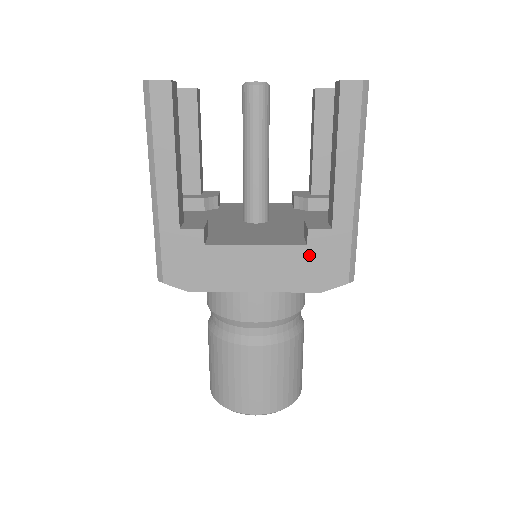
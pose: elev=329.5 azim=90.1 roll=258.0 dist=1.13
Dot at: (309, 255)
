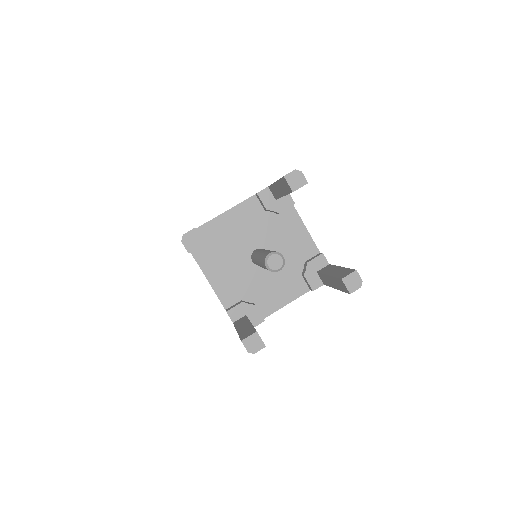
Dot at: occluded
